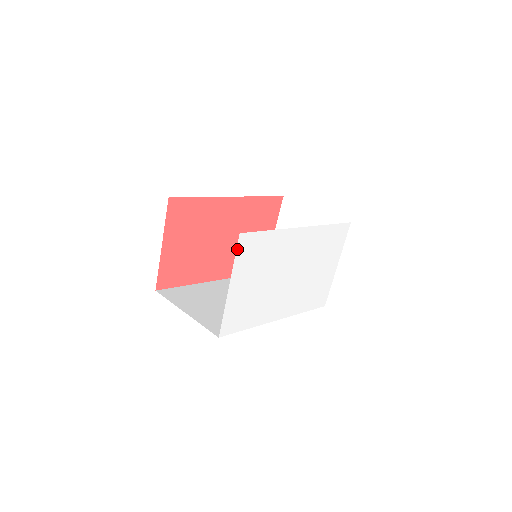
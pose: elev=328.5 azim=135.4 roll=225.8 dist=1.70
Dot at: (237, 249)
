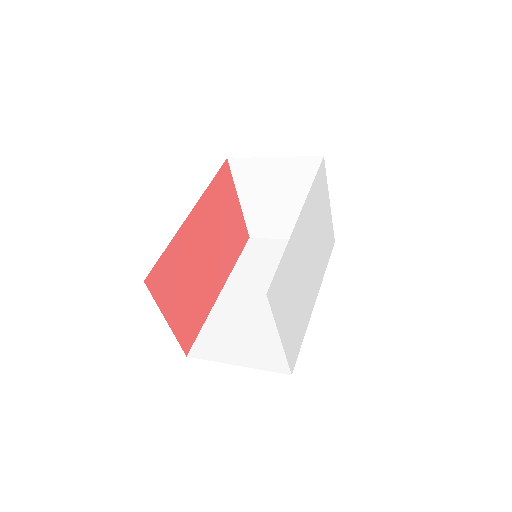
Dot at: (271, 307)
